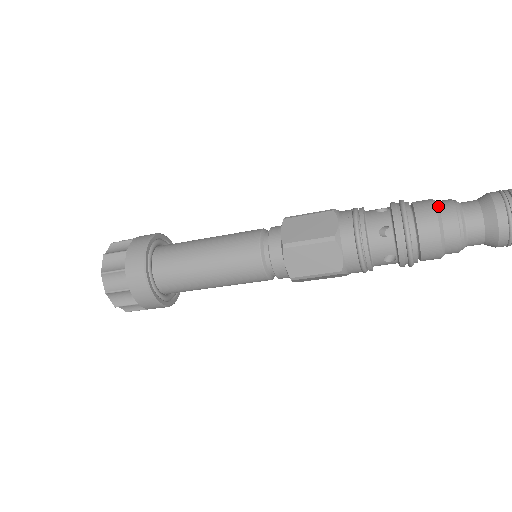
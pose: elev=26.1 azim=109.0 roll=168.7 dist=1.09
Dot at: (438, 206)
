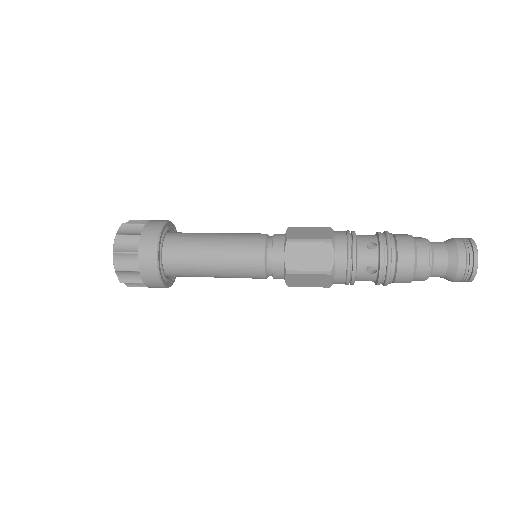
Dot at: (417, 254)
